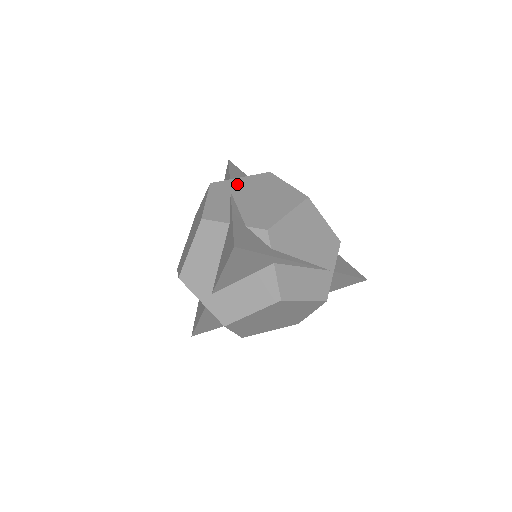
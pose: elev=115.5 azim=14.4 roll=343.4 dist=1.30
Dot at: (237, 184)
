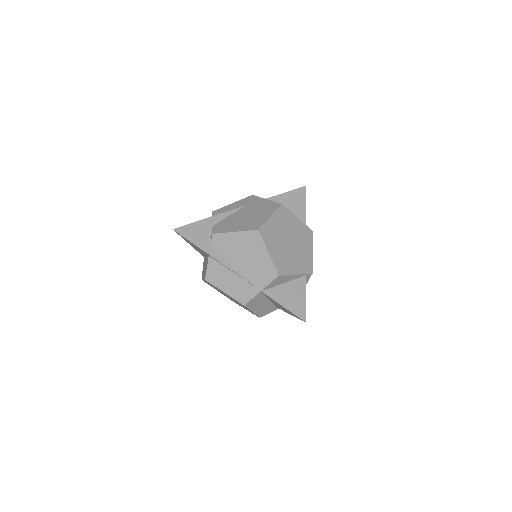
Dot at: (257, 202)
